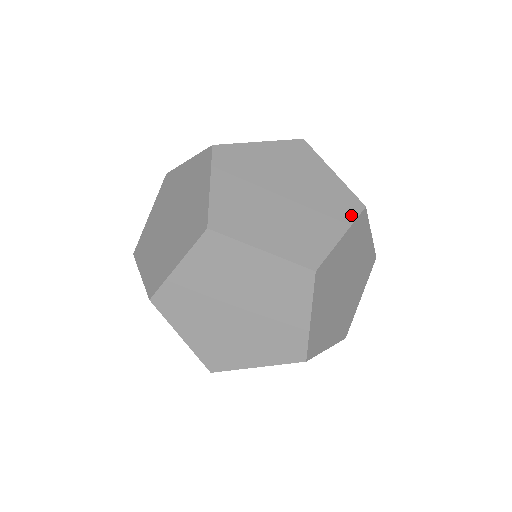
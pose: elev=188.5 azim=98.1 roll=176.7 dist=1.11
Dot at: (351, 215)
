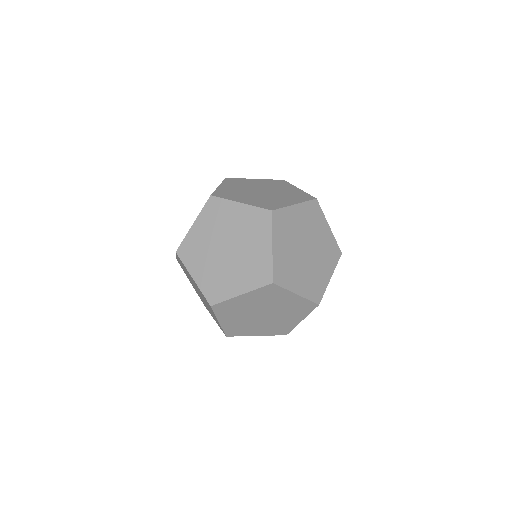
Dot at: (305, 200)
